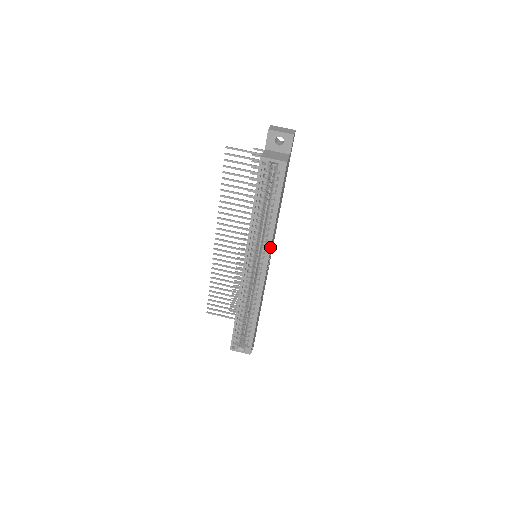
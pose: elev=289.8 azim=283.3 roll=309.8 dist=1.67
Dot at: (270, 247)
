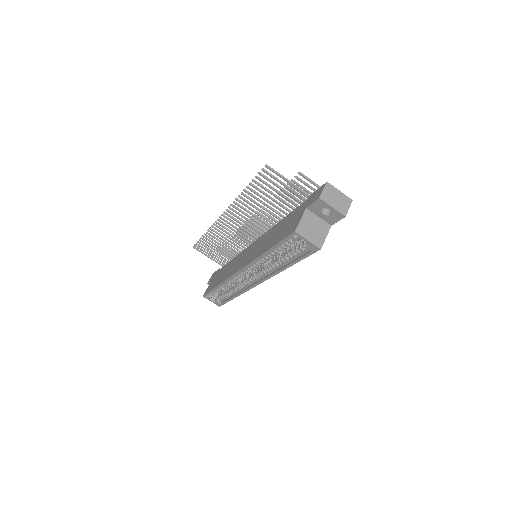
Dot at: (270, 277)
